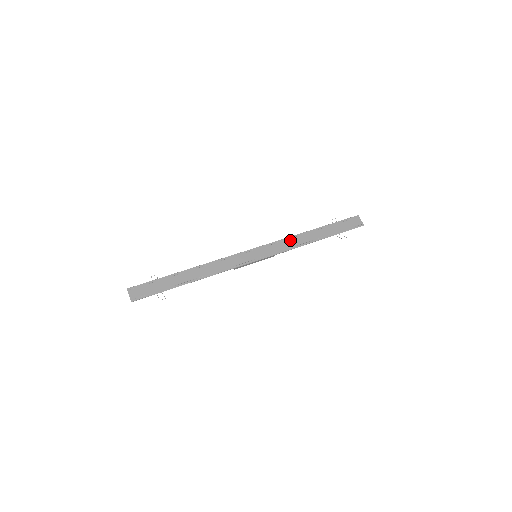
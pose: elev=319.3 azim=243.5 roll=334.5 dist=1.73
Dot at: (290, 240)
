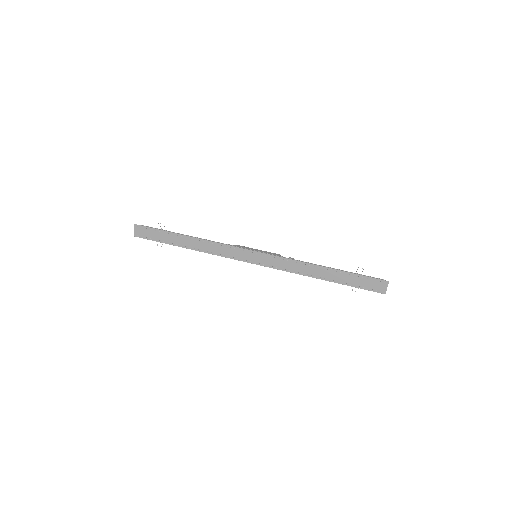
Dot at: (295, 264)
